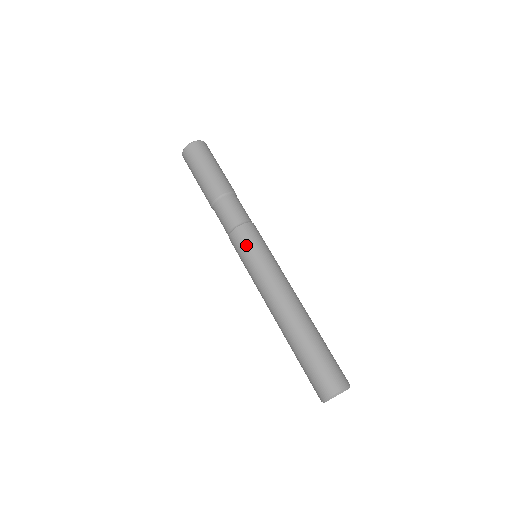
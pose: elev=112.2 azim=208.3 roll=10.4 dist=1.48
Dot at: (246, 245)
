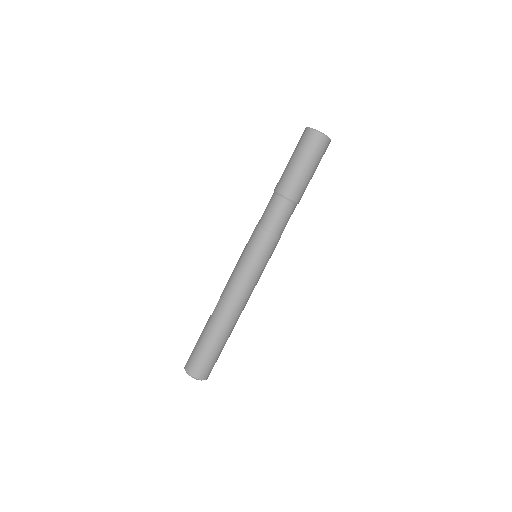
Dot at: (265, 252)
